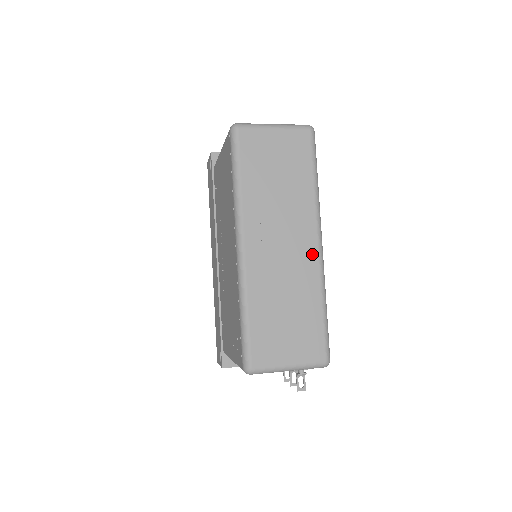
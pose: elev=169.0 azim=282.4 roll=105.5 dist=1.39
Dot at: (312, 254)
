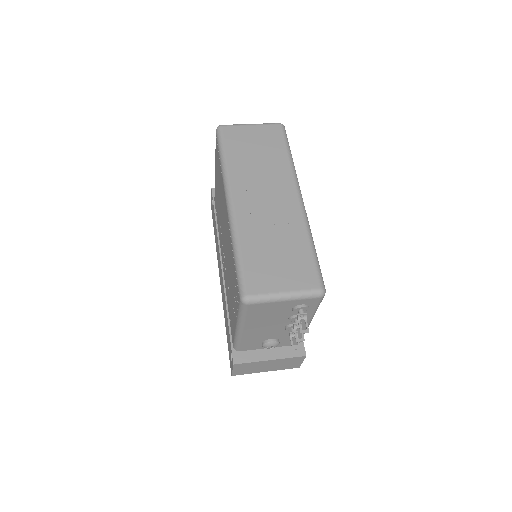
Dot at: (294, 205)
